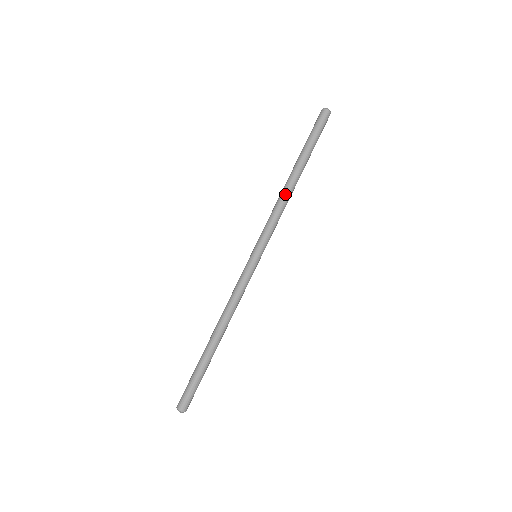
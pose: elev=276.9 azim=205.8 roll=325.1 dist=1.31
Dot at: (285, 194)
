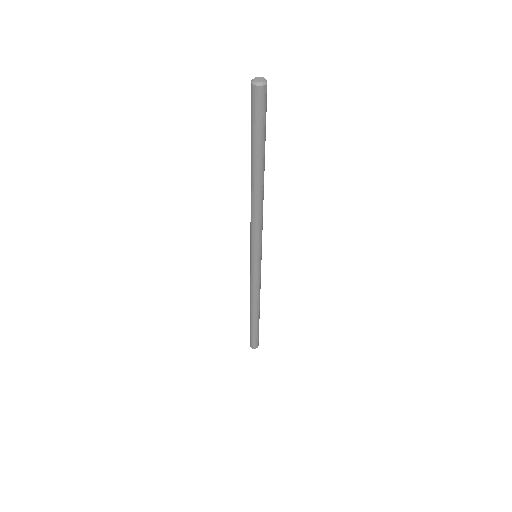
Dot at: (262, 203)
